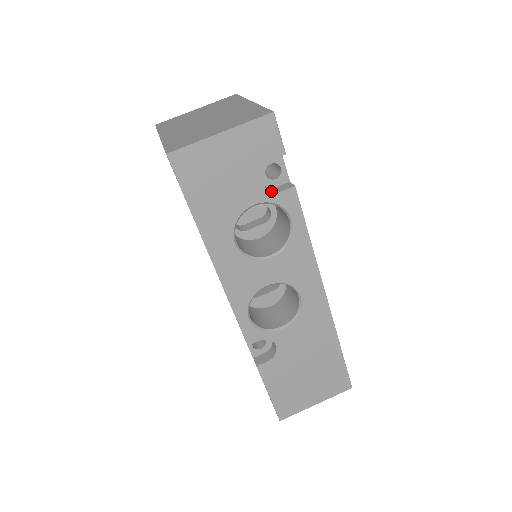
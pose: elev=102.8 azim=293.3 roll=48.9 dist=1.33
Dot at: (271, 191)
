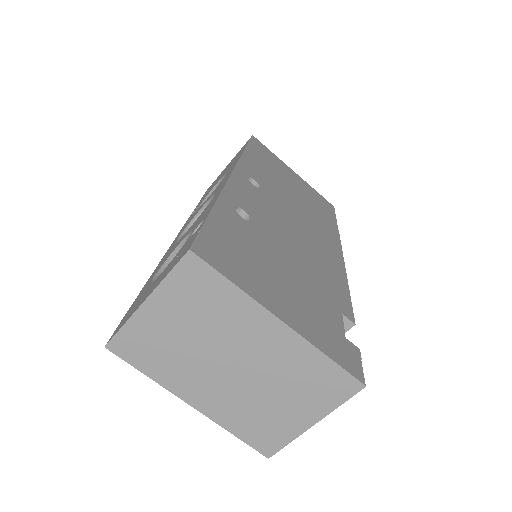
Dot at: occluded
